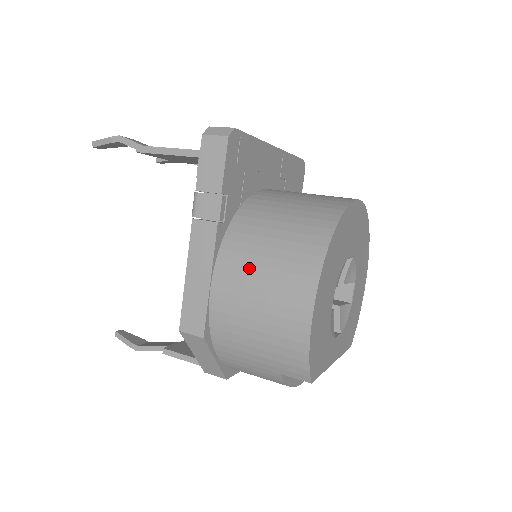
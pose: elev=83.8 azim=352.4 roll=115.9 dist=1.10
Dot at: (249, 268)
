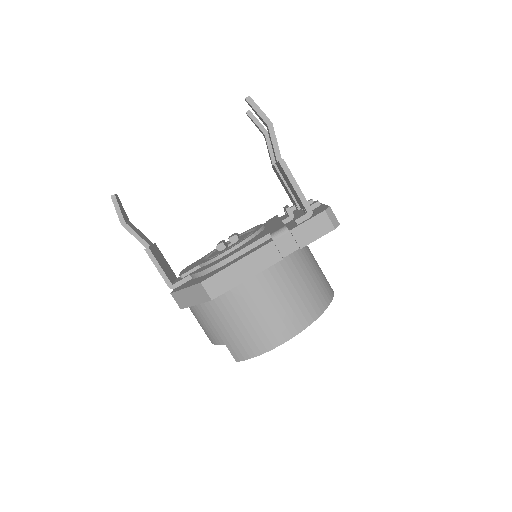
Dot at: (273, 295)
